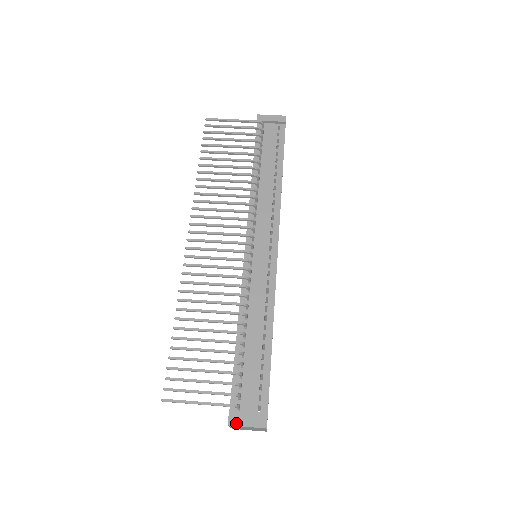
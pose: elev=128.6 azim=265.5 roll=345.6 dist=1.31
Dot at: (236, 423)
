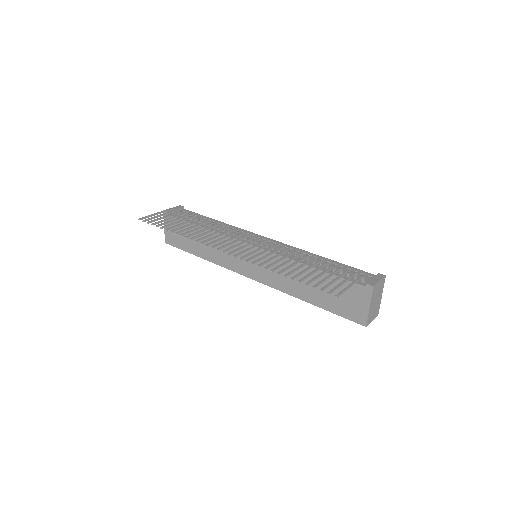
Dot at: (374, 283)
